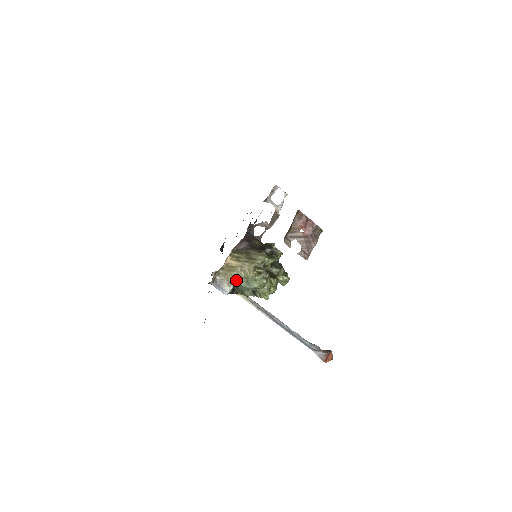
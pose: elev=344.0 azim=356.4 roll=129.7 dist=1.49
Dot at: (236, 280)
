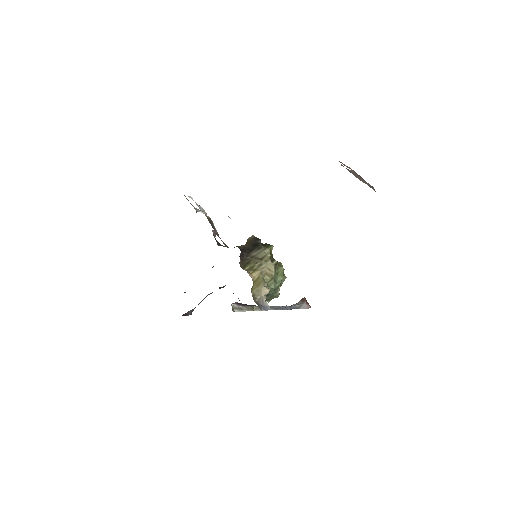
Dot at: (269, 288)
